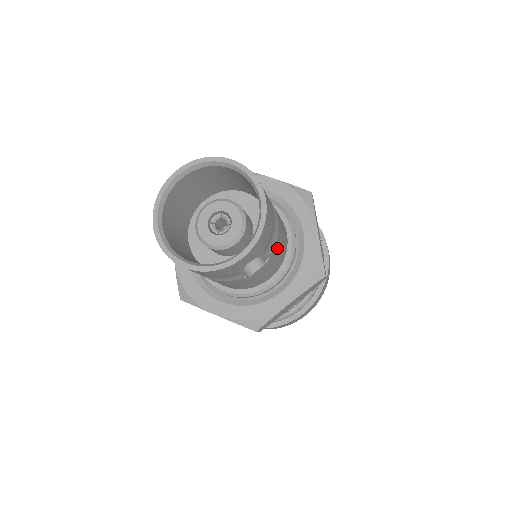
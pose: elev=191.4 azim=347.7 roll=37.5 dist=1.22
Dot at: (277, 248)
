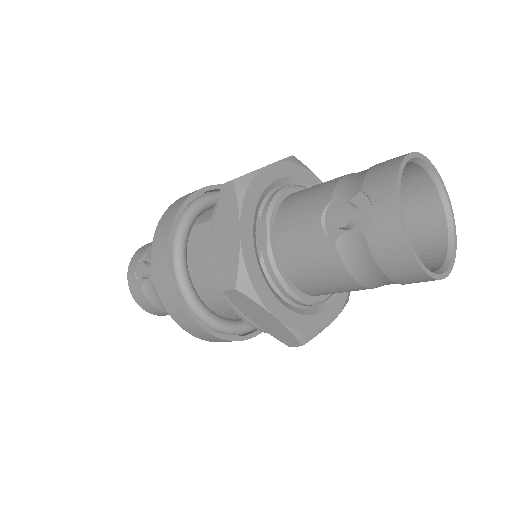
Dot at: occluded
